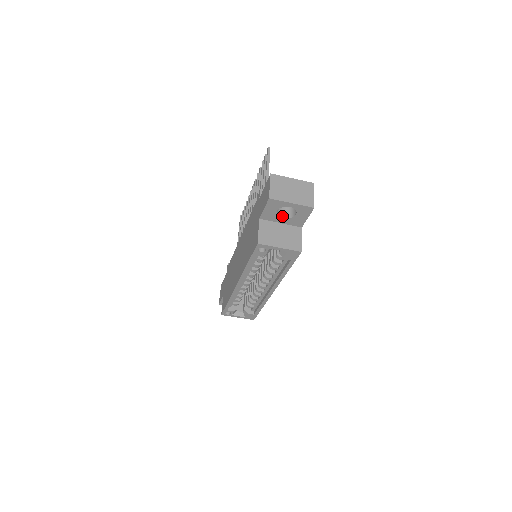
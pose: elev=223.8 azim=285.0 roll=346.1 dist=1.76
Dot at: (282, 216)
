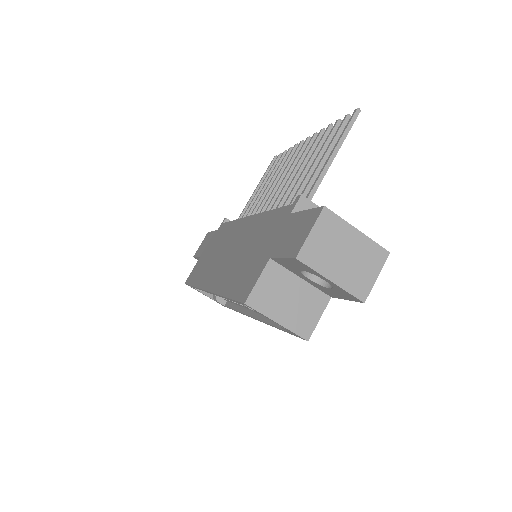
Dot at: (308, 275)
